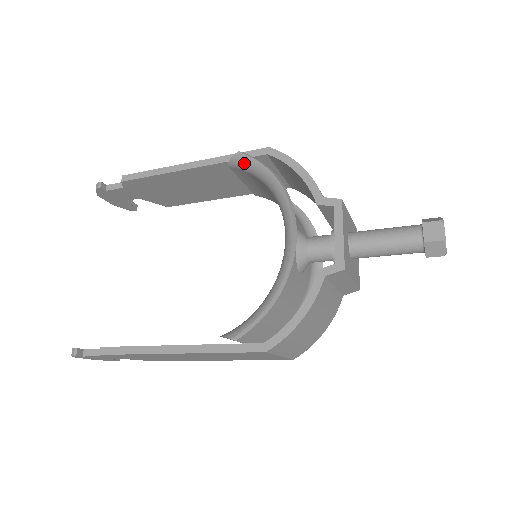
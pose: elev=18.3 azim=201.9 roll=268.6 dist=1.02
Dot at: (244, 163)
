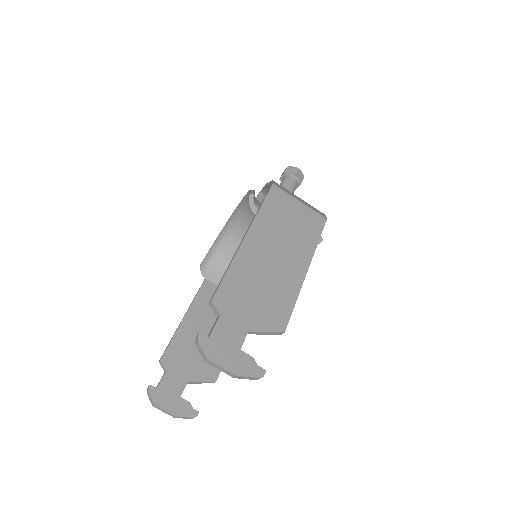
Dot at: (206, 262)
